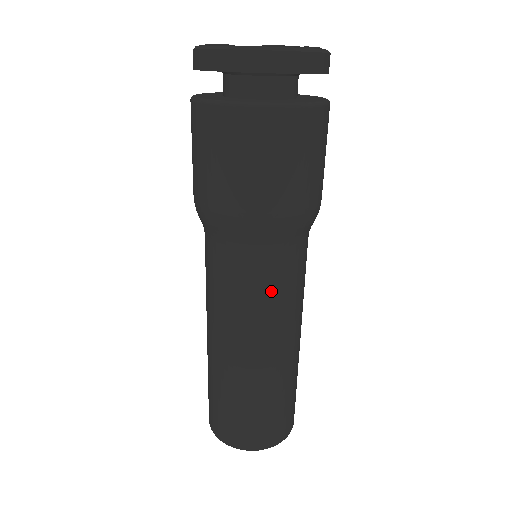
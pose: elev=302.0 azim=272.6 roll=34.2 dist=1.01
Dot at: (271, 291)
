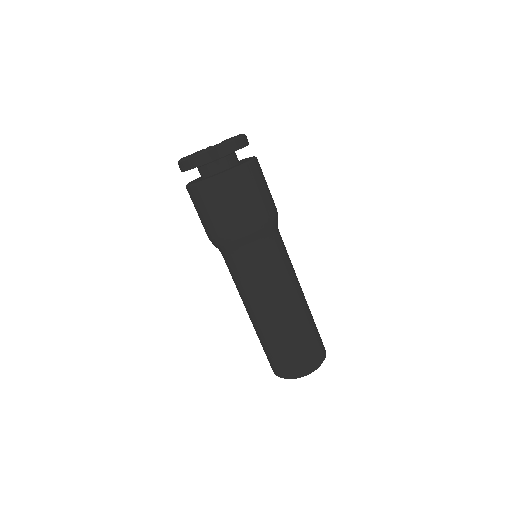
Dot at: (269, 269)
